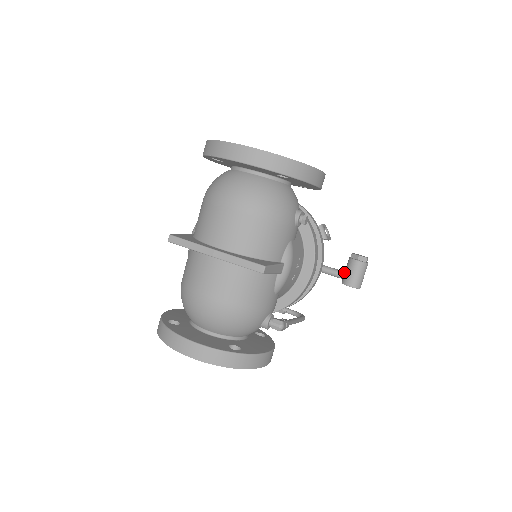
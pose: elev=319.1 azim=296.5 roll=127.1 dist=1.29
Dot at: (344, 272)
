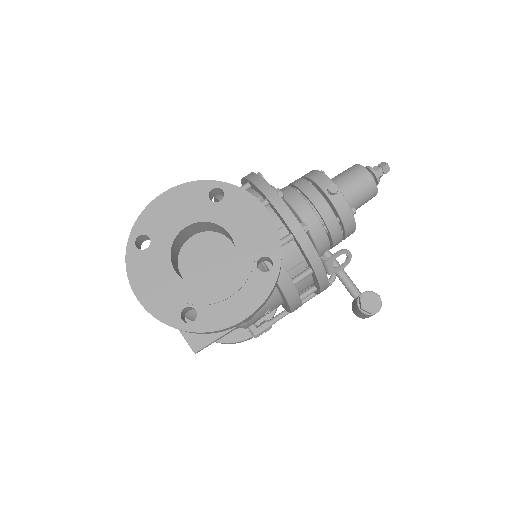
Dot at: (356, 297)
